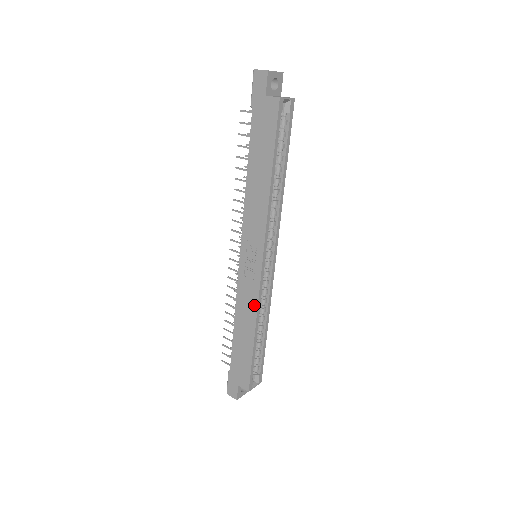
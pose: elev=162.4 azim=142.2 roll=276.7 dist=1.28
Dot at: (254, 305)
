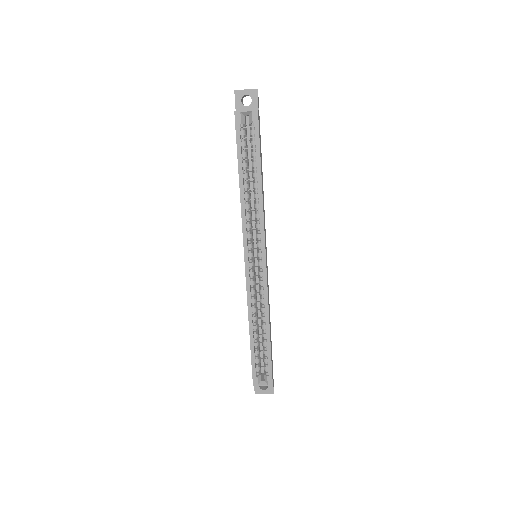
Dot at: (247, 300)
